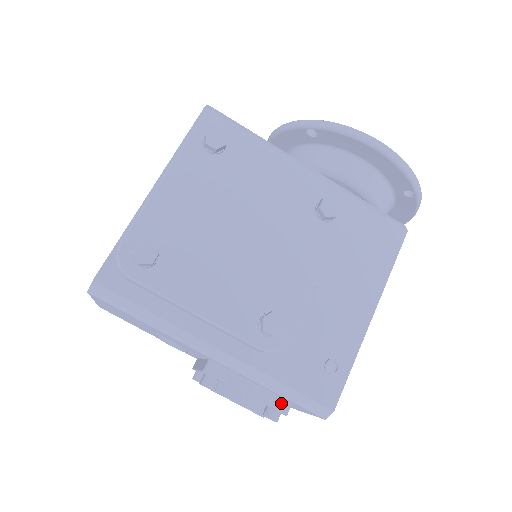
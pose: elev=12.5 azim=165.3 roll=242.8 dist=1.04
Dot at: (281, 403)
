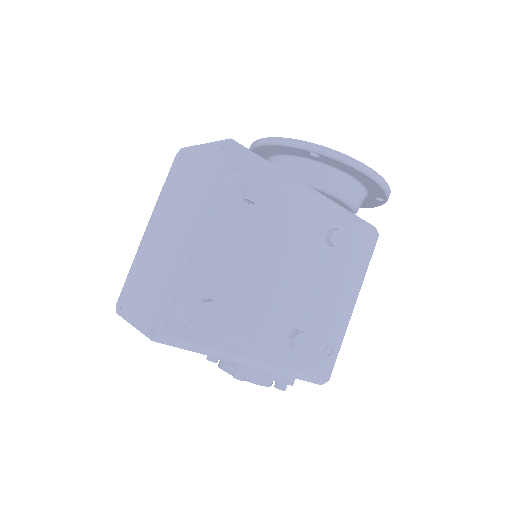
Dot at: (290, 379)
